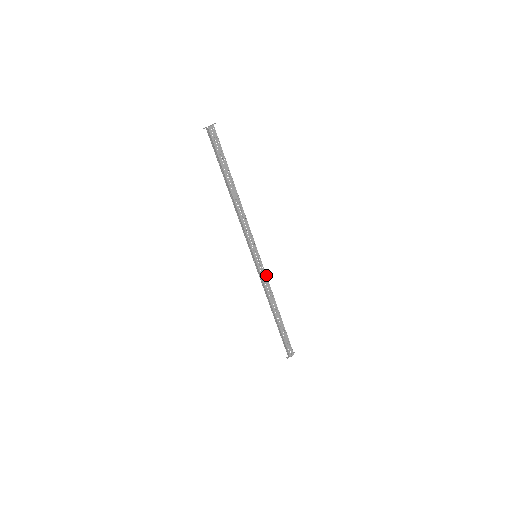
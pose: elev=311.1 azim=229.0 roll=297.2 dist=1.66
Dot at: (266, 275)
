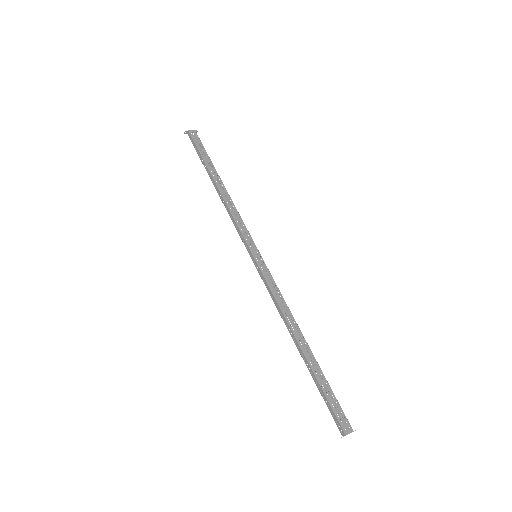
Dot at: (274, 282)
